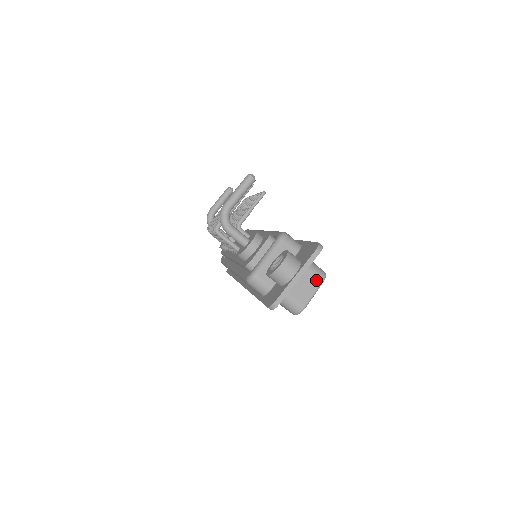
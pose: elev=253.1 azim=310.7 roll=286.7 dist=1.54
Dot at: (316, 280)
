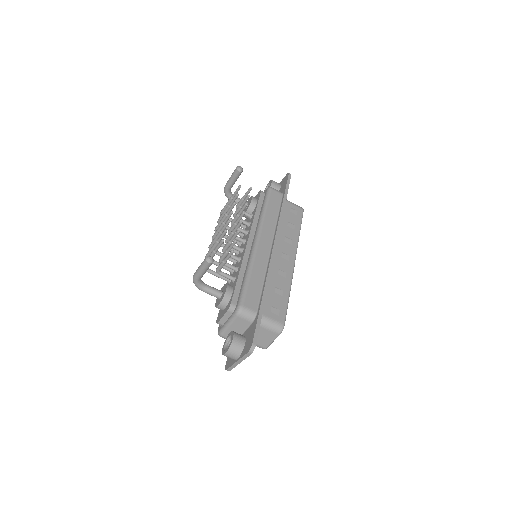
Dot at: (273, 335)
